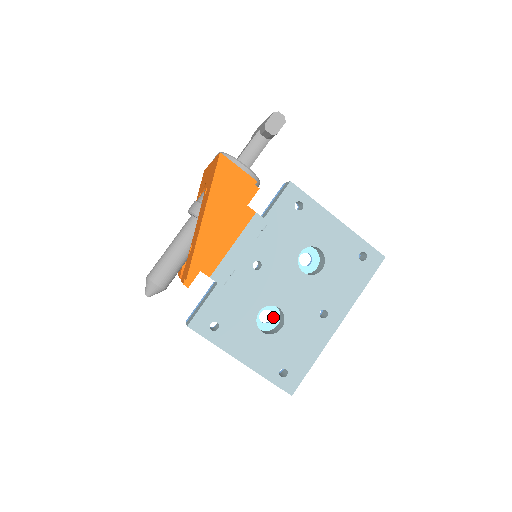
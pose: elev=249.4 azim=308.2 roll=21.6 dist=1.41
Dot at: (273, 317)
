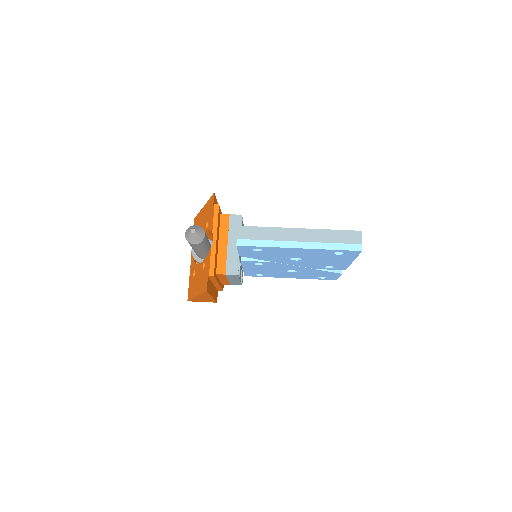
Dot at: occluded
